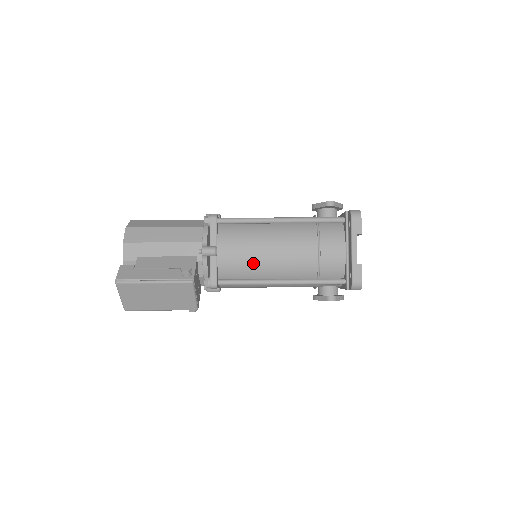
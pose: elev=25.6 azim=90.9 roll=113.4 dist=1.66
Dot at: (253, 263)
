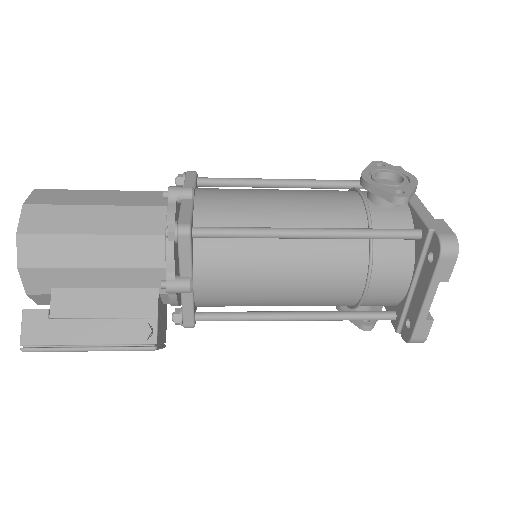
Dot at: (254, 298)
